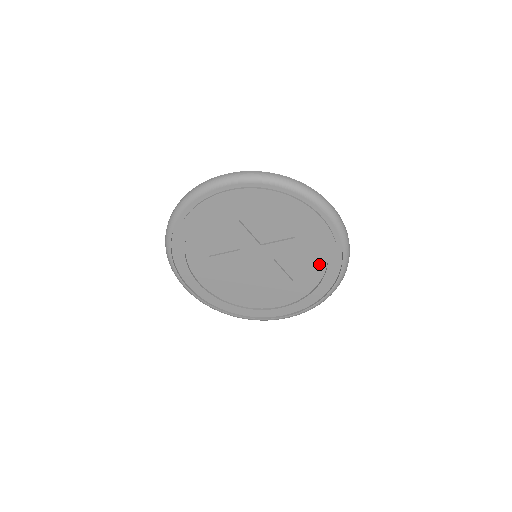
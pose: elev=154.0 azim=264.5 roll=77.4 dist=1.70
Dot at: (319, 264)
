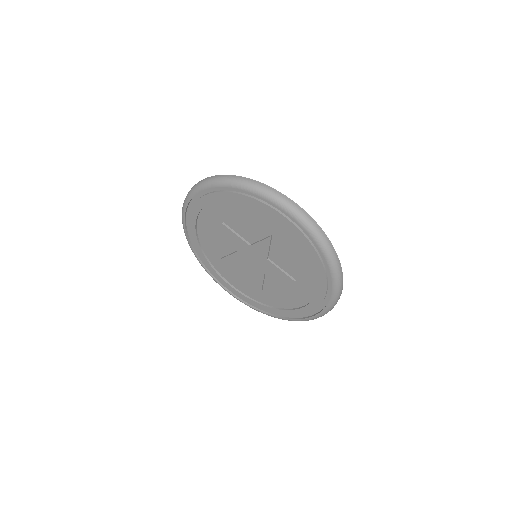
Dot at: (308, 262)
